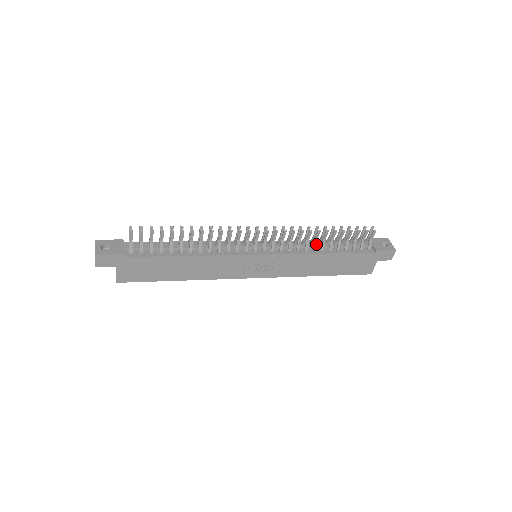
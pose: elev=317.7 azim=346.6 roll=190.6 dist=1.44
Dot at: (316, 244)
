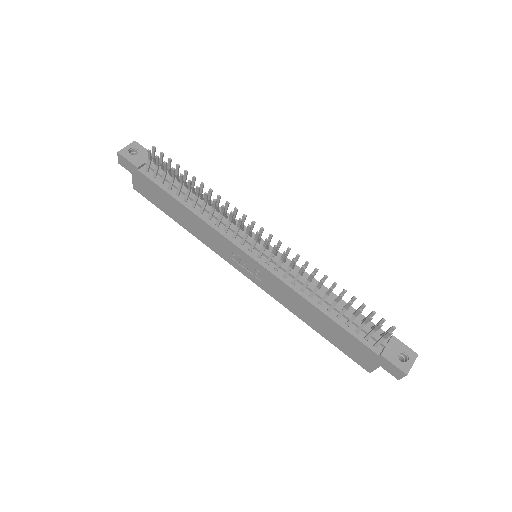
Dot at: (316, 292)
